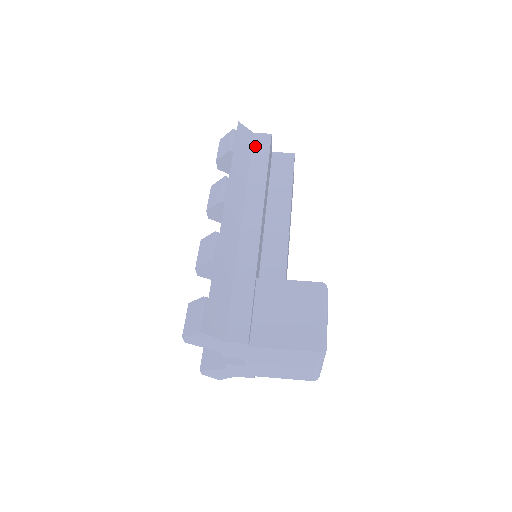
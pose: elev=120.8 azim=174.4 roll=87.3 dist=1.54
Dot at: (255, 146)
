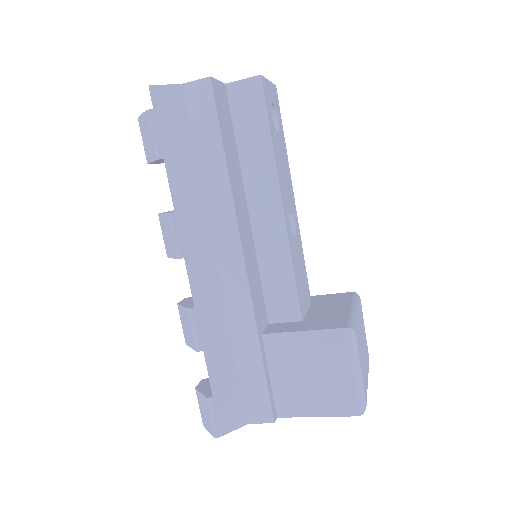
Dot at: (193, 114)
